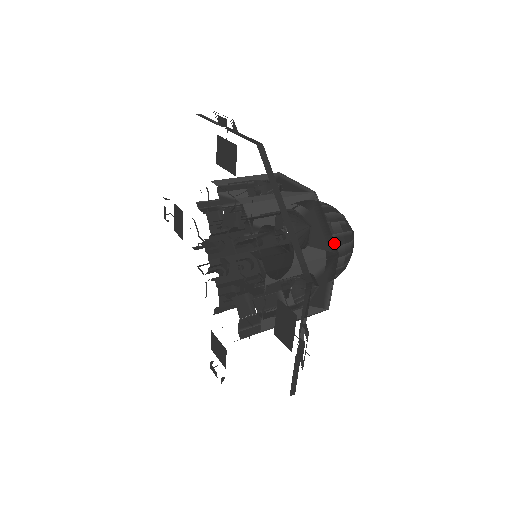
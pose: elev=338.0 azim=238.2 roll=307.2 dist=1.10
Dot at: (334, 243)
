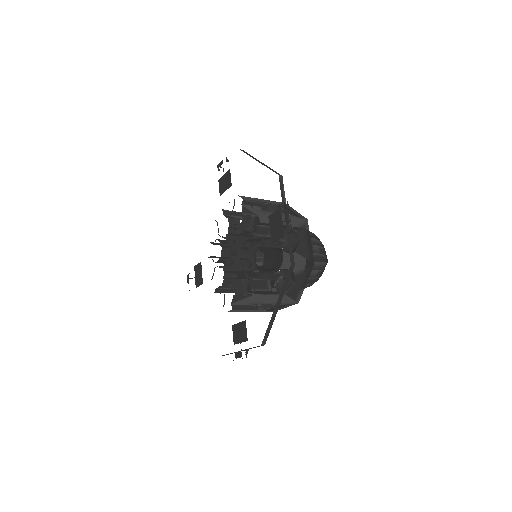
Dot at: (303, 216)
